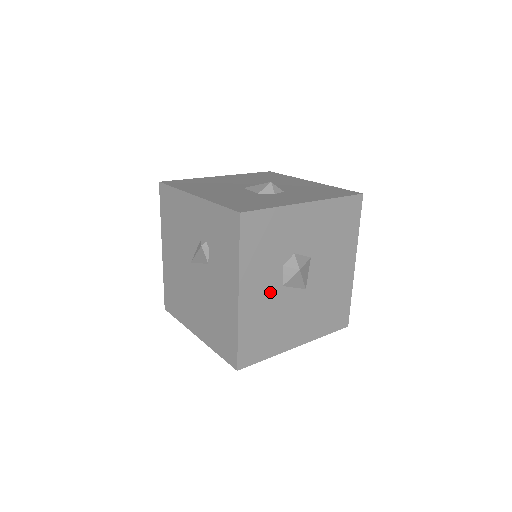
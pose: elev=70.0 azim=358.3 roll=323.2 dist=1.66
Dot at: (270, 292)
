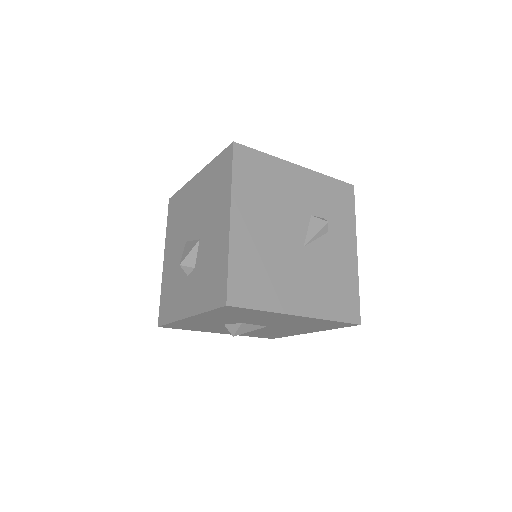
Dot at: occluded
